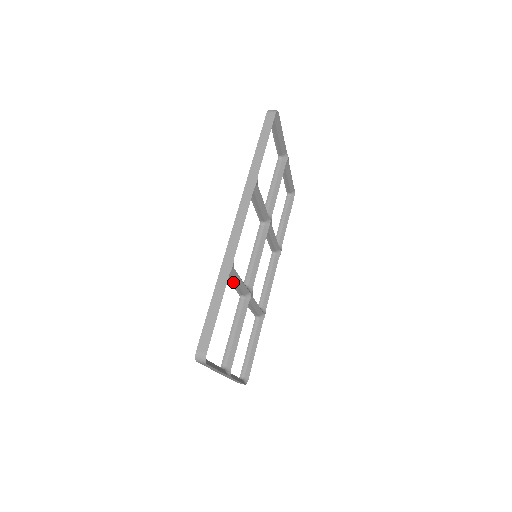
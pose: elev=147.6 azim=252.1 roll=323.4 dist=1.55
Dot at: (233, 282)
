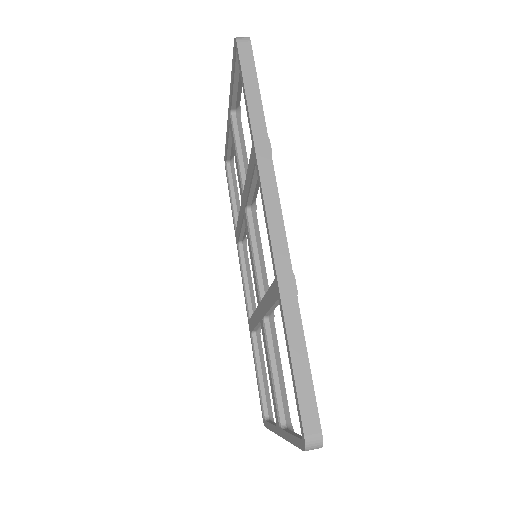
Dot at: (273, 305)
